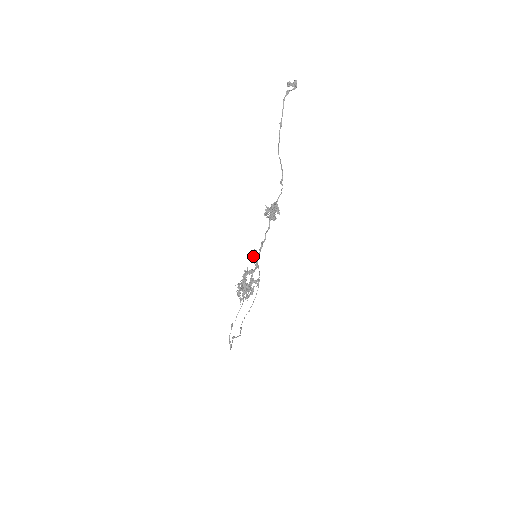
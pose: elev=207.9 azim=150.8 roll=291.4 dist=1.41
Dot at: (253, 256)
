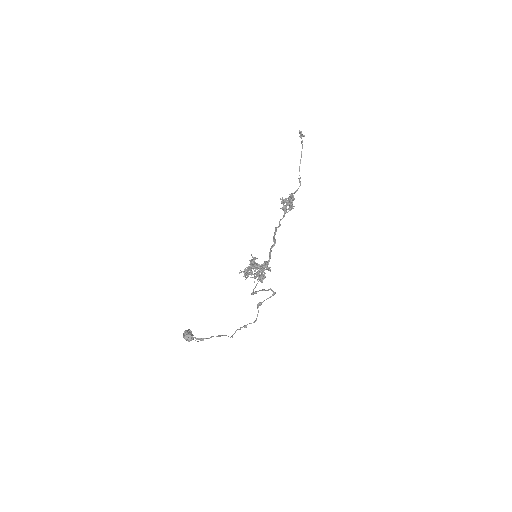
Dot at: (189, 333)
